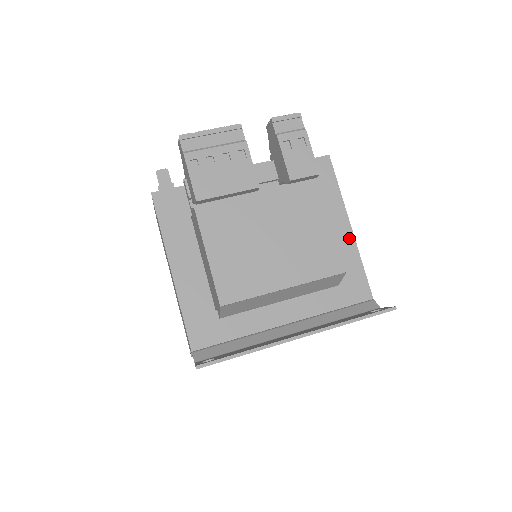
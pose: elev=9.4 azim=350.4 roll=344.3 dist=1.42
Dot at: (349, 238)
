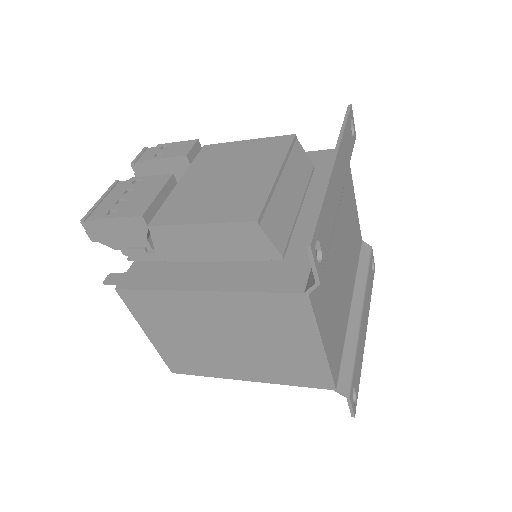
Dot at: occluded
